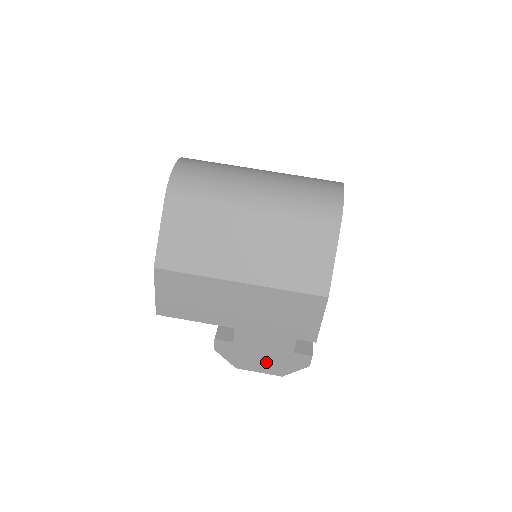
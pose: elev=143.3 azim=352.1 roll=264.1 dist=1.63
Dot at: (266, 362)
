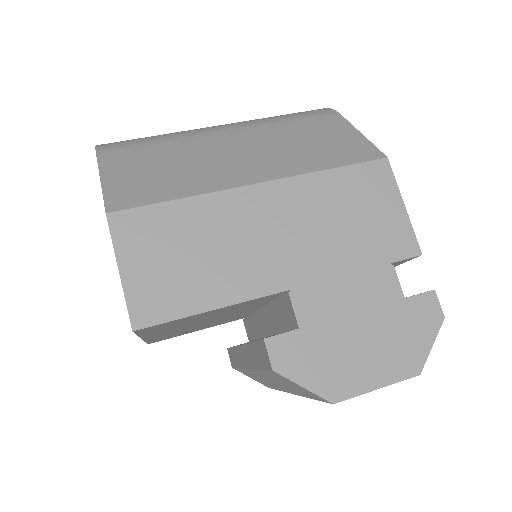
Dot at: (376, 351)
